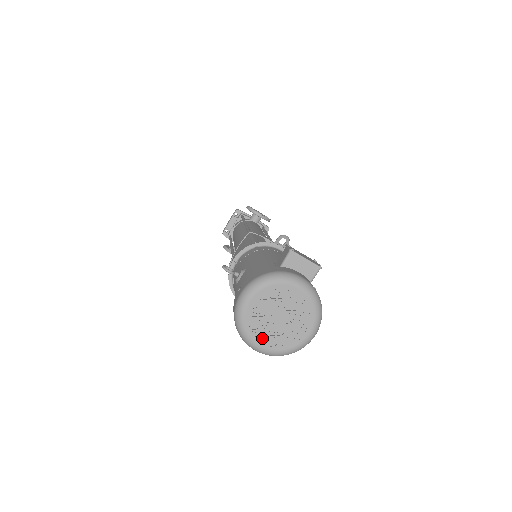
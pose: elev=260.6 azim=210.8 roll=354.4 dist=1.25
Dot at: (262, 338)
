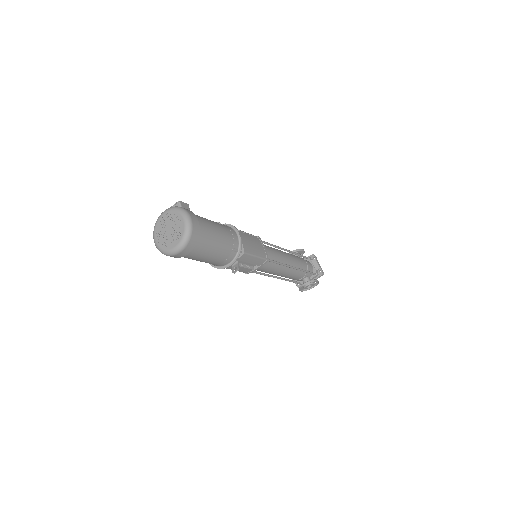
Dot at: (172, 244)
